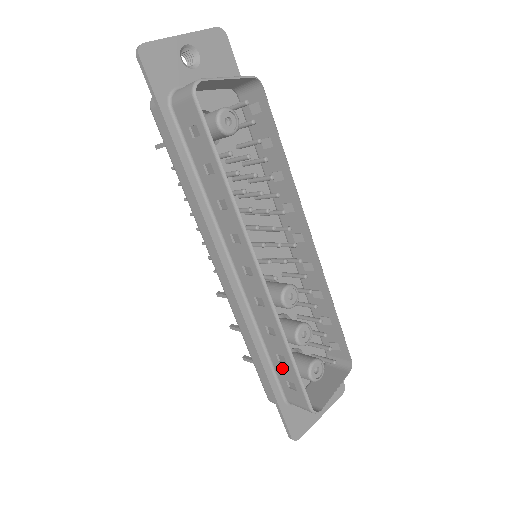
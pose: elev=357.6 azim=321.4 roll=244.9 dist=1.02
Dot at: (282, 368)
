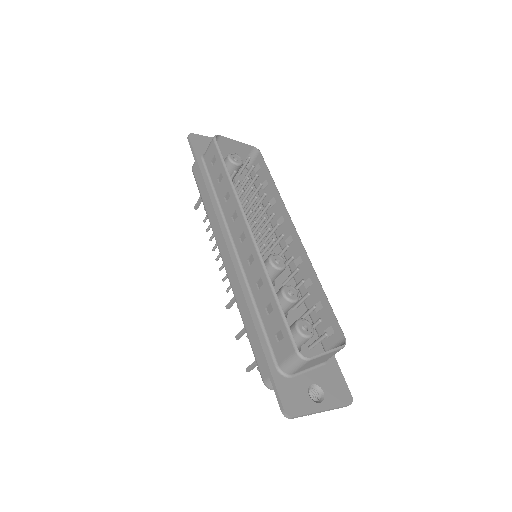
Dot at: (271, 321)
